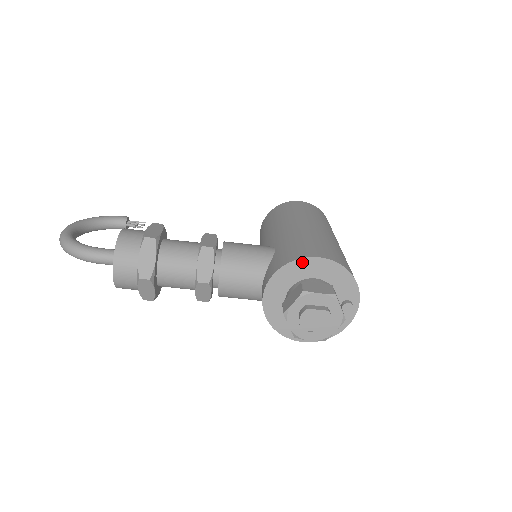
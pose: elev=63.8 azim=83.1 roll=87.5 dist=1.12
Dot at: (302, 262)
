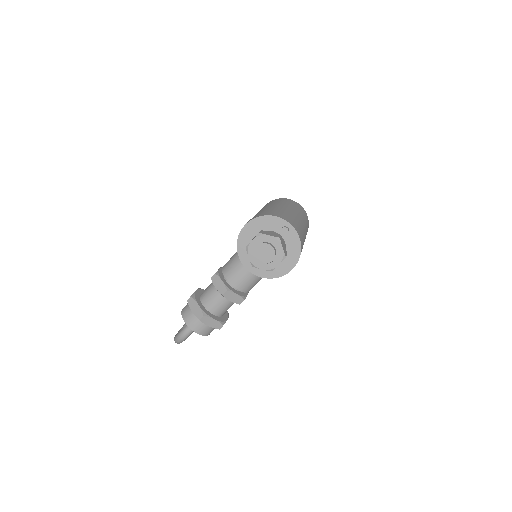
Dot at: (241, 236)
